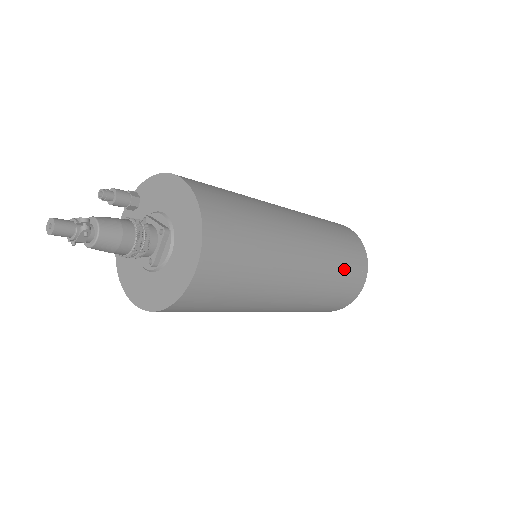
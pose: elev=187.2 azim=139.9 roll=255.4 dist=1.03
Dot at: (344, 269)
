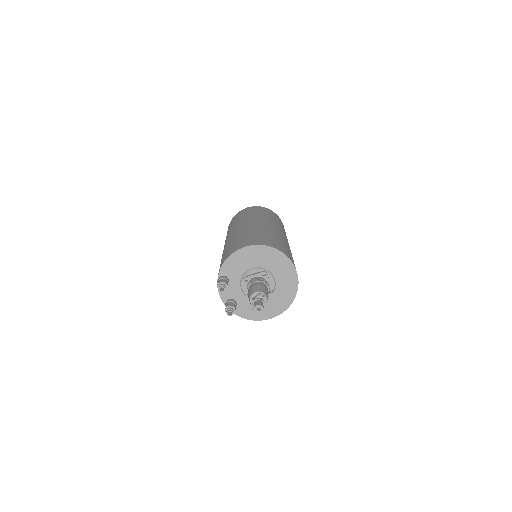
Dot at: occluded
